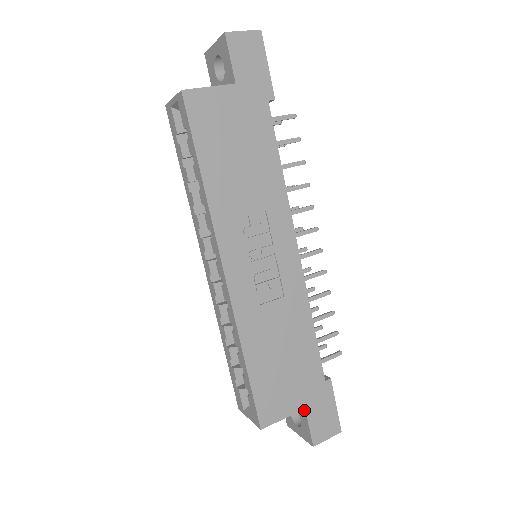
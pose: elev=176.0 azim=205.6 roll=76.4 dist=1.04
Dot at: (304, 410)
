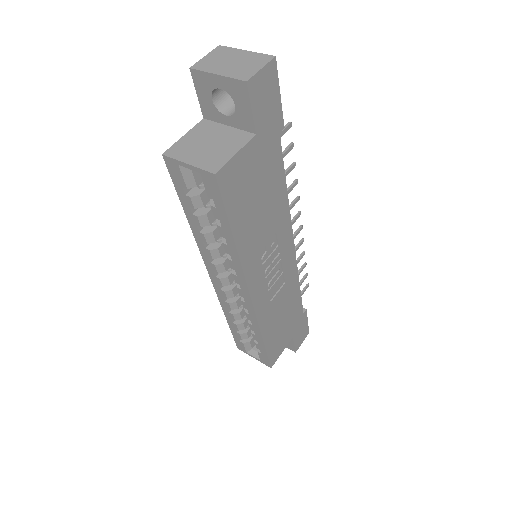
Dot at: (291, 338)
